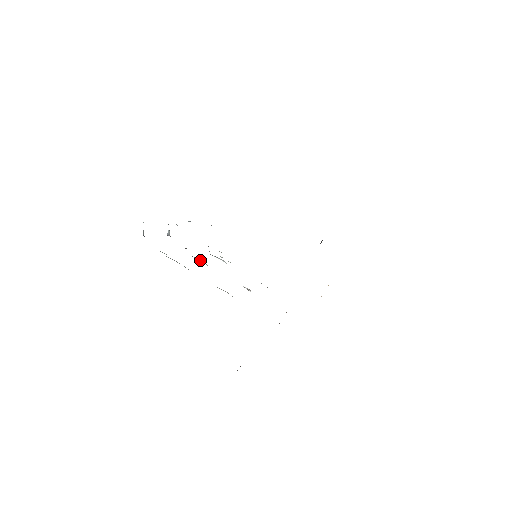
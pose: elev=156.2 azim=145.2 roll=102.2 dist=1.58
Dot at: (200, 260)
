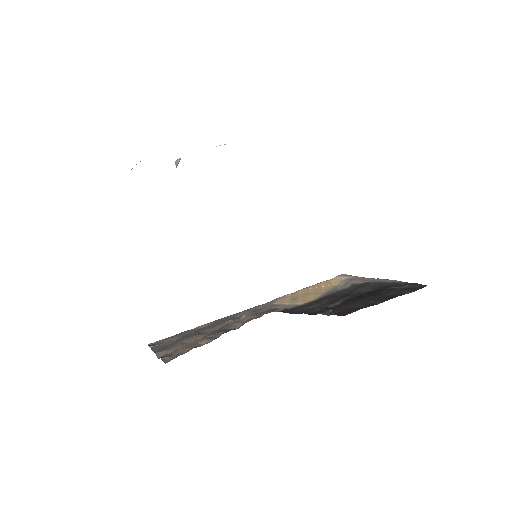
Dot at: occluded
